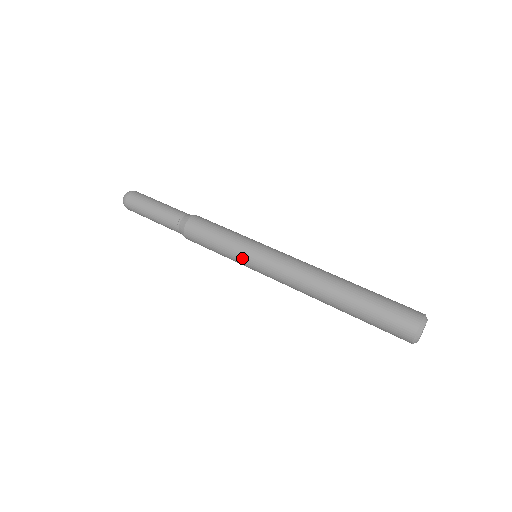
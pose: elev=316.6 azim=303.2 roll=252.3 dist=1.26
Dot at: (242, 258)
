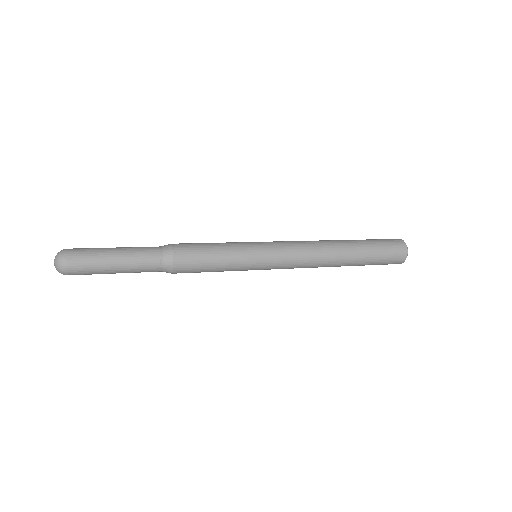
Dot at: (251, 245)
